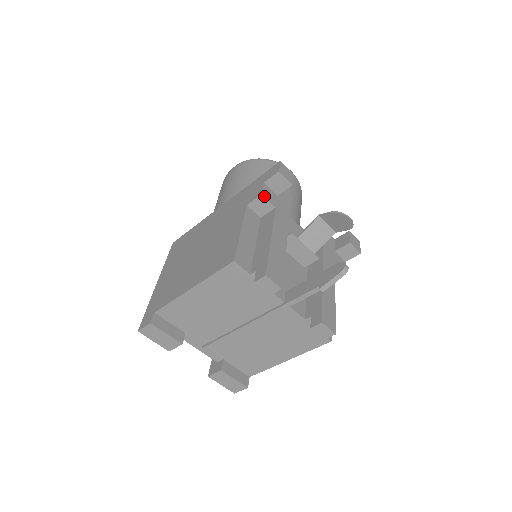
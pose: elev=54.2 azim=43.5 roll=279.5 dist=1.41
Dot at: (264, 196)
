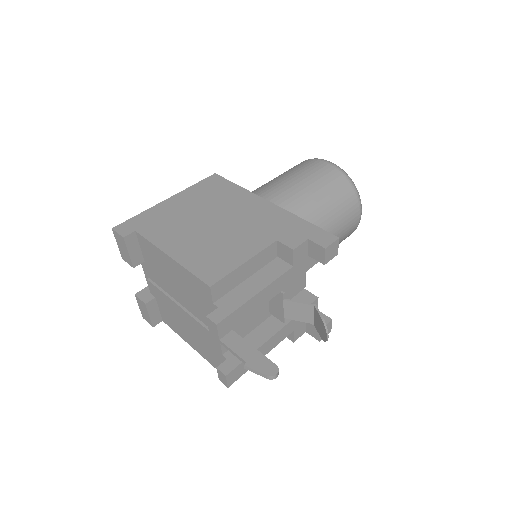
Dot at: (294, 252)
